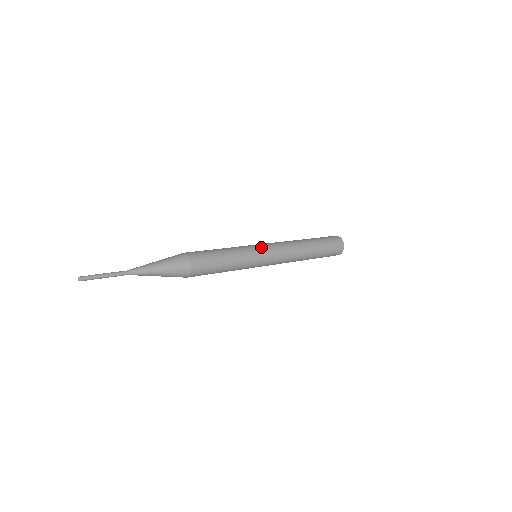
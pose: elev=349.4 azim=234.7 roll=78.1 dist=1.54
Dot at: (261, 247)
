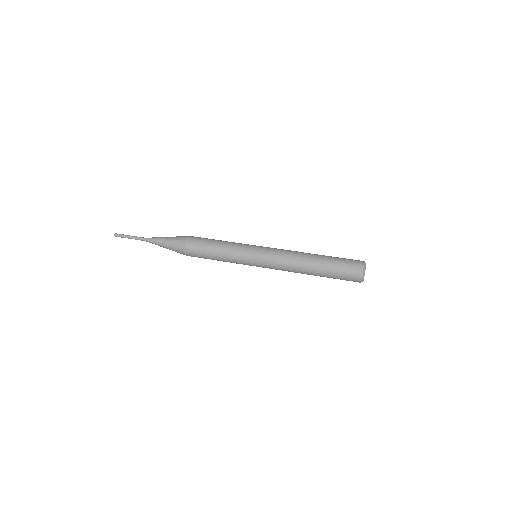
Dot at: (256, 252)
